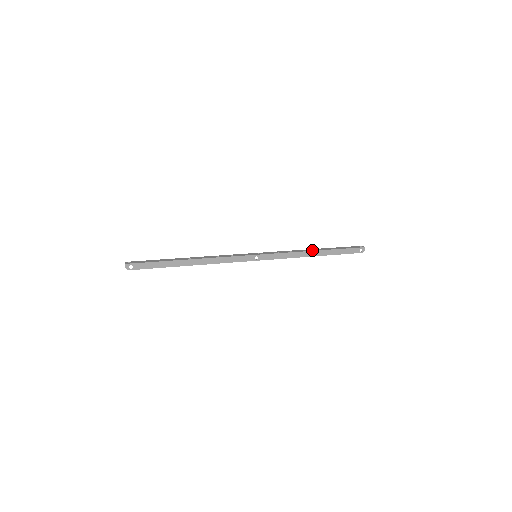
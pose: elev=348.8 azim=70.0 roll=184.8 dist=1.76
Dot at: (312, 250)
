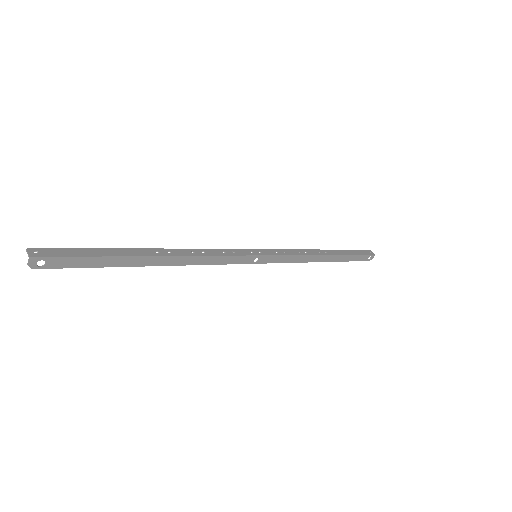
Dot at: (324, 253)
